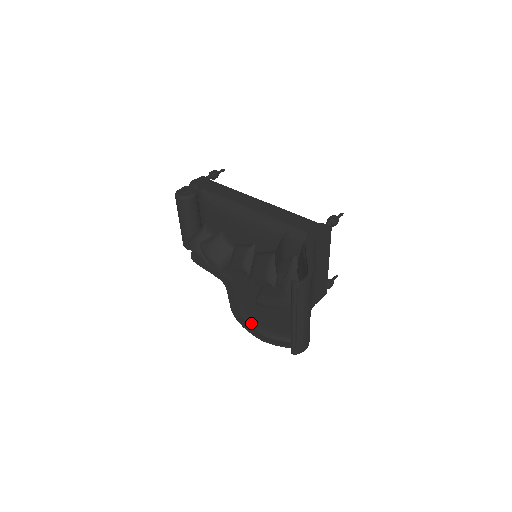
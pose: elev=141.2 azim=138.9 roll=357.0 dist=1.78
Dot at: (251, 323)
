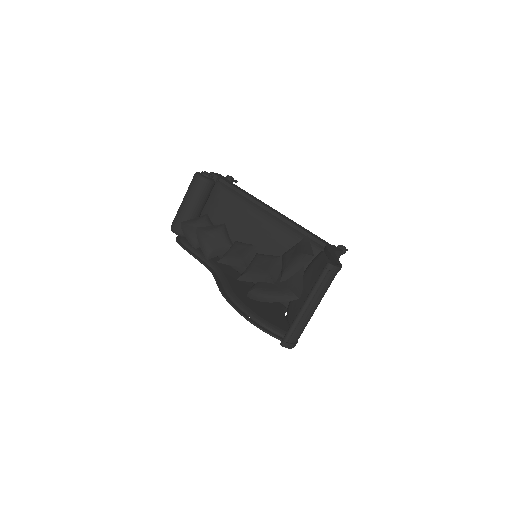
Dot at: (243, 306)
